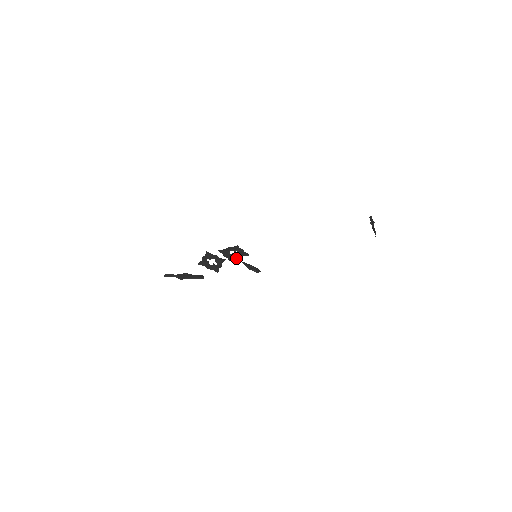
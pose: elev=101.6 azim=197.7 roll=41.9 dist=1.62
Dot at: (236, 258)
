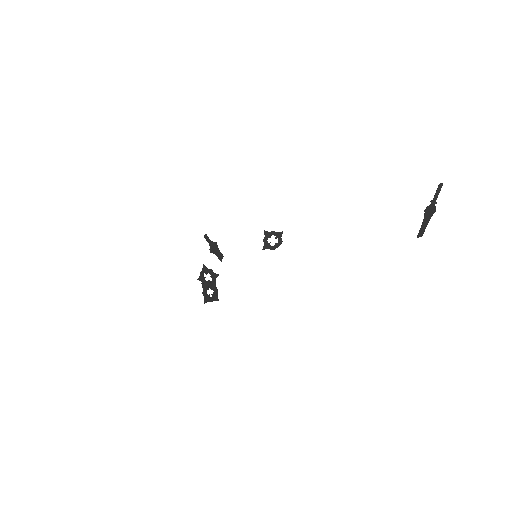
Dot at: (210, 301)
